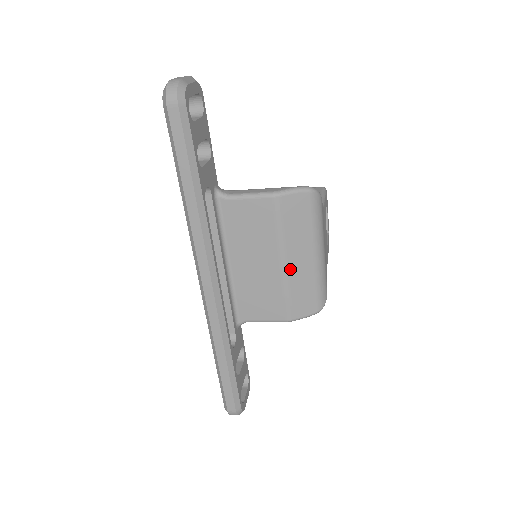
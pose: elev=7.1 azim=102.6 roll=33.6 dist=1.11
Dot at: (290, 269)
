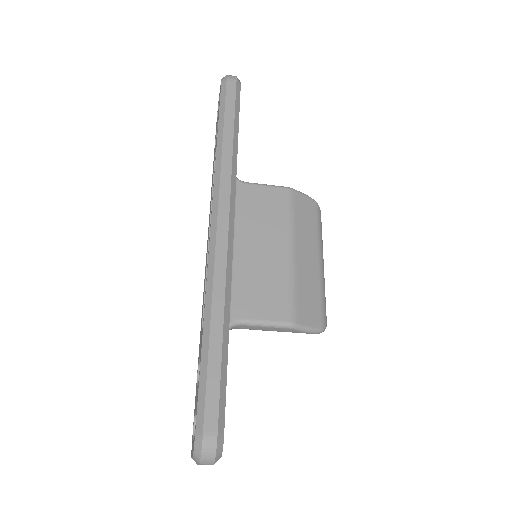
Dot at: (298, 261)
